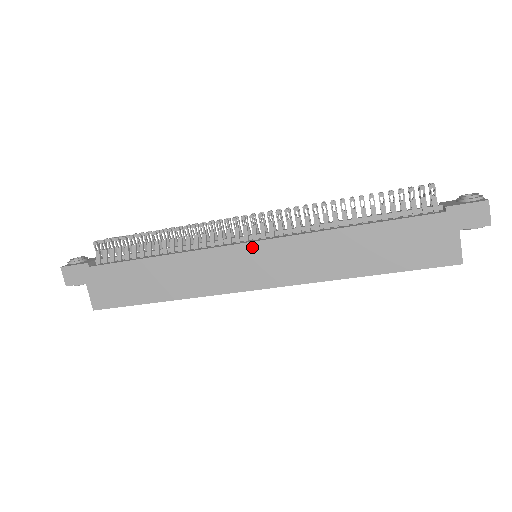
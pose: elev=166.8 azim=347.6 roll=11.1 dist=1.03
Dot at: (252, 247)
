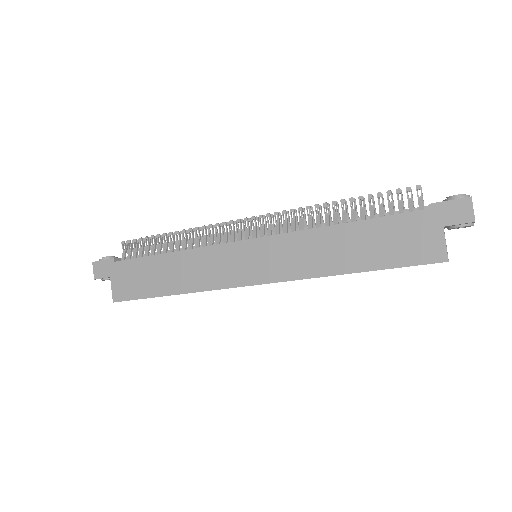
Dot at: (250, 244)
